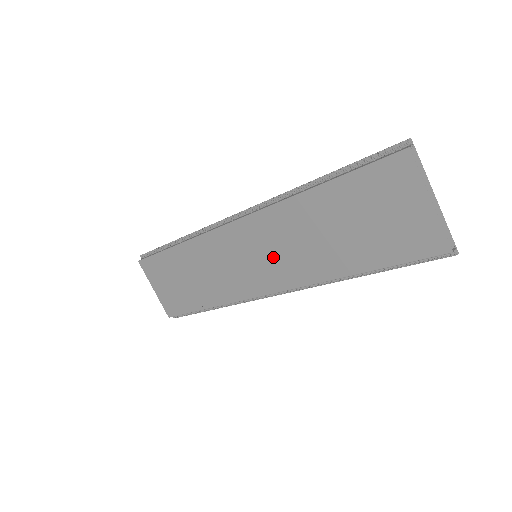
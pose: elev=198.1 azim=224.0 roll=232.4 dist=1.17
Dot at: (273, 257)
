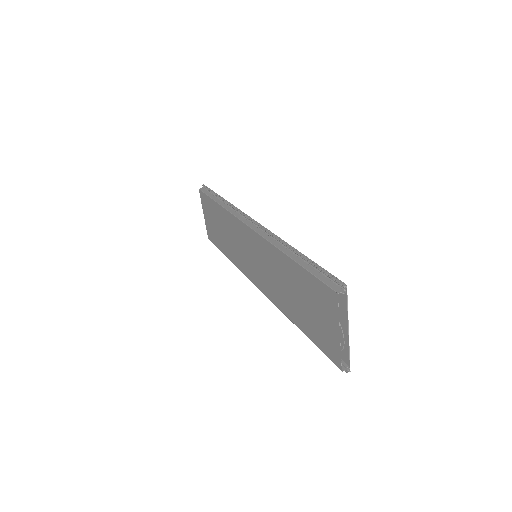
Dot at: (261, 269)
